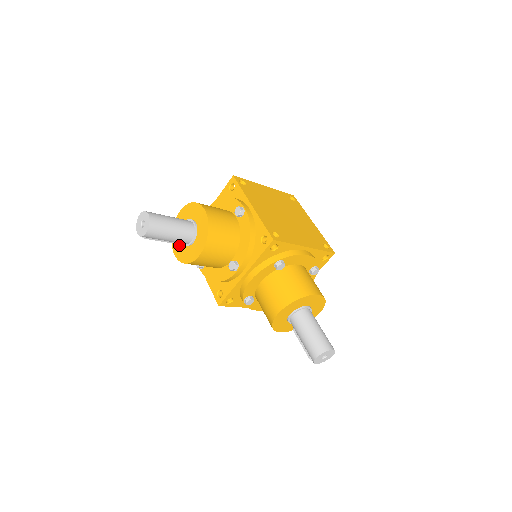
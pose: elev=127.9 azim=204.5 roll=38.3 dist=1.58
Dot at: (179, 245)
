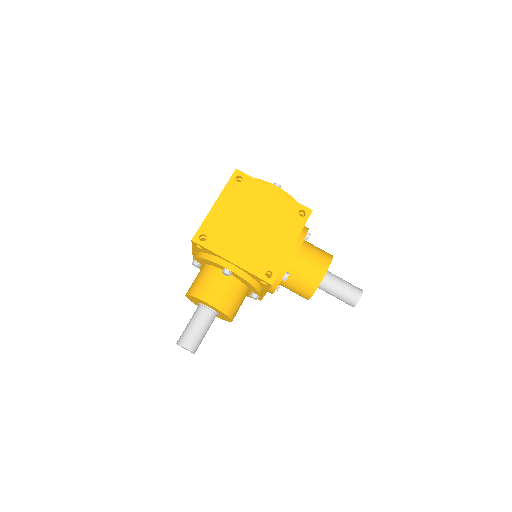
Dot at: occluded
